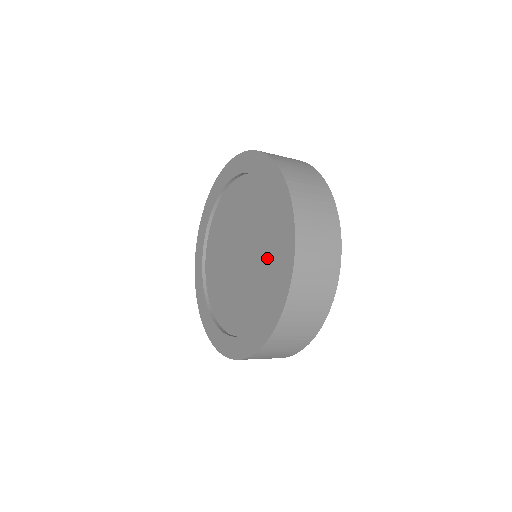
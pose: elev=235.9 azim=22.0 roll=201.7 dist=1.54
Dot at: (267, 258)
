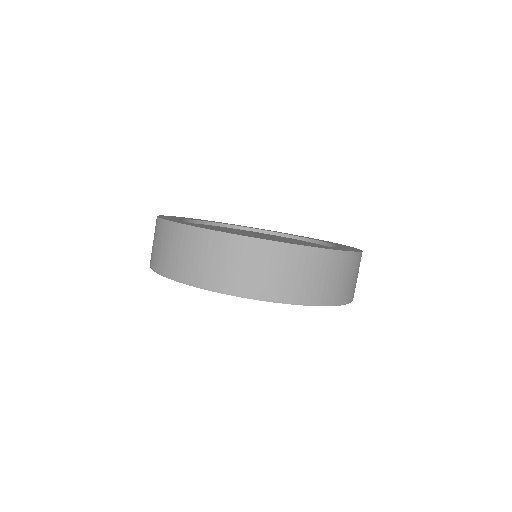
Dot at: occluded
